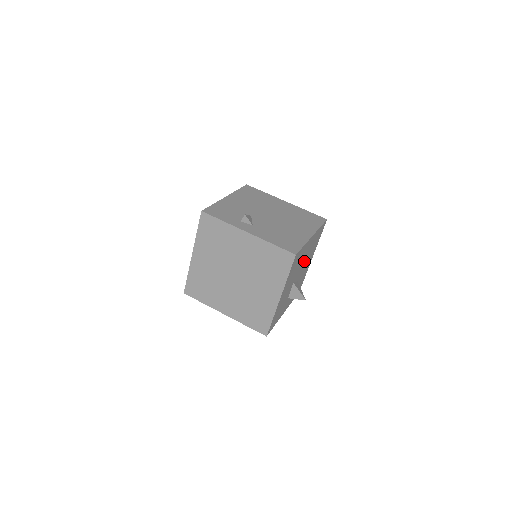
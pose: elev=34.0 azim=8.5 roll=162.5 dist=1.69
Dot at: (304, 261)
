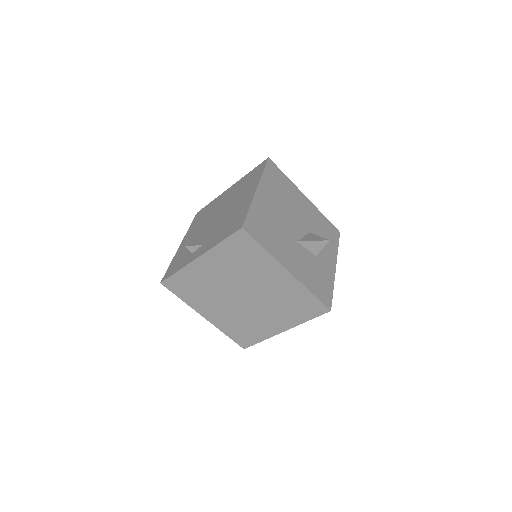
Dot at: (287, 213)
